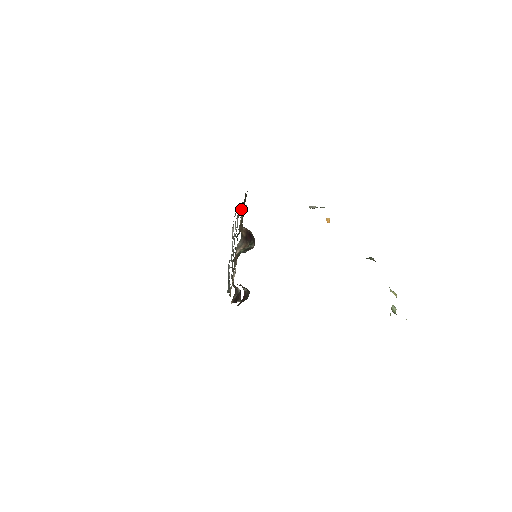
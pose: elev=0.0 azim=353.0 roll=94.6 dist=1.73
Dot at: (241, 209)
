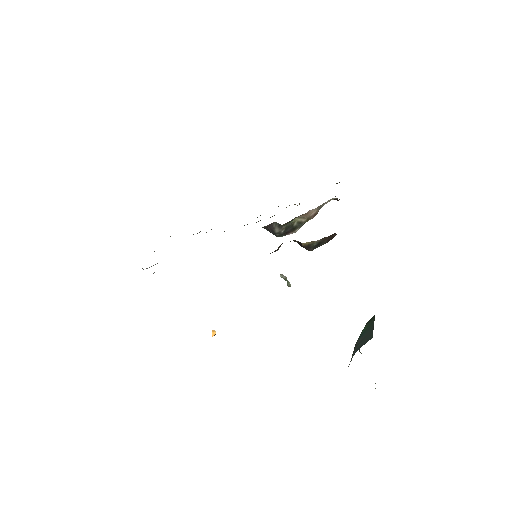
Dot at: occluded
